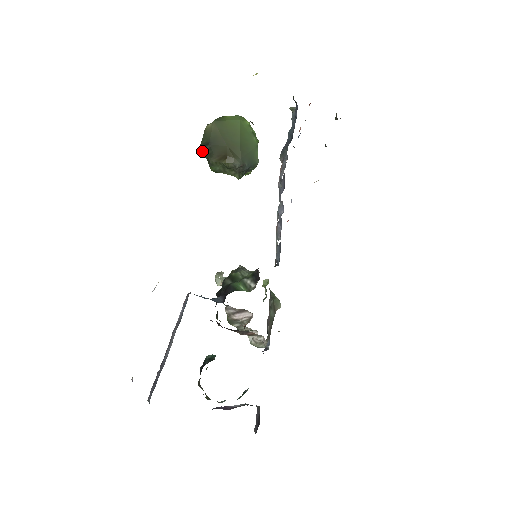
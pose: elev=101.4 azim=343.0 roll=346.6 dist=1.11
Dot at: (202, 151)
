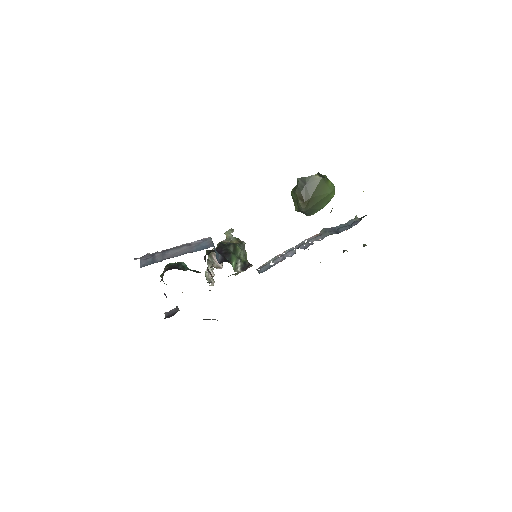
Dot at: (299, 182)
